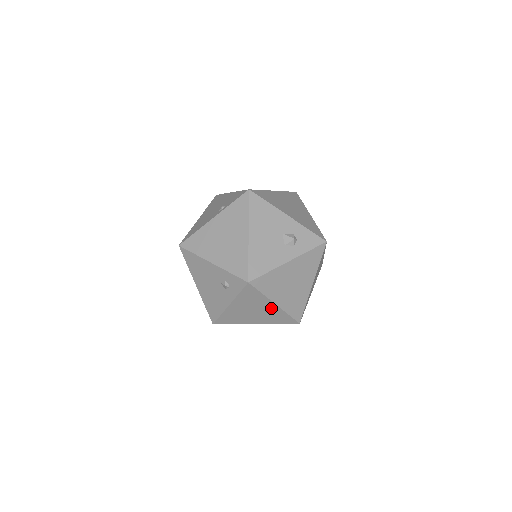
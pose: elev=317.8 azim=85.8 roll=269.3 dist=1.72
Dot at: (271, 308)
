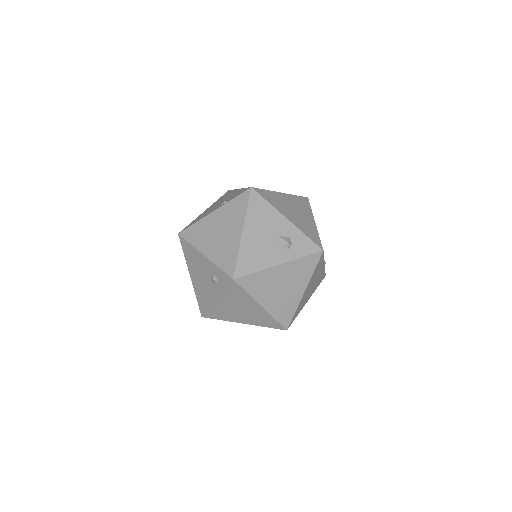
Dot at: (257, 309)
